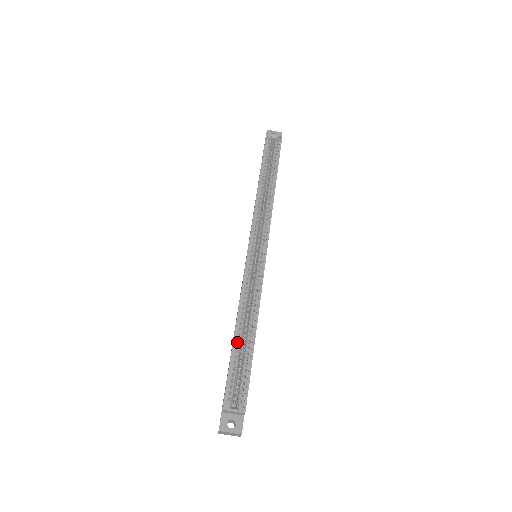
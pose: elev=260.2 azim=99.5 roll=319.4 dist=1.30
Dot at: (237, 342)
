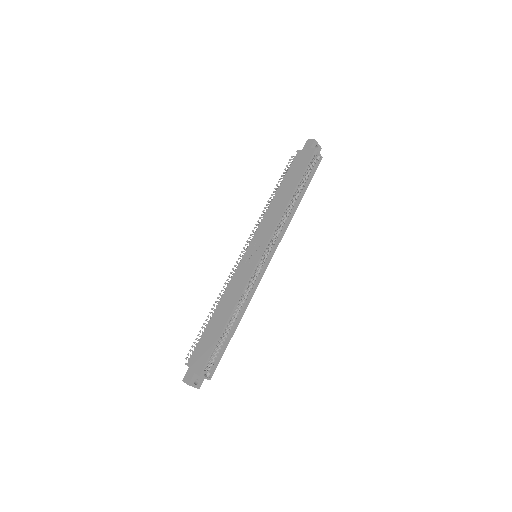
Dot at: (224, 330)
